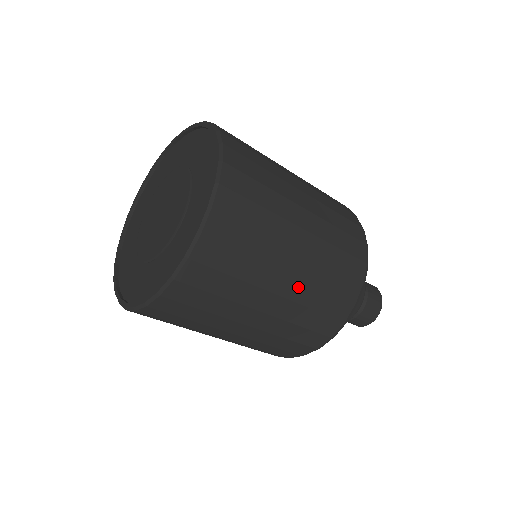
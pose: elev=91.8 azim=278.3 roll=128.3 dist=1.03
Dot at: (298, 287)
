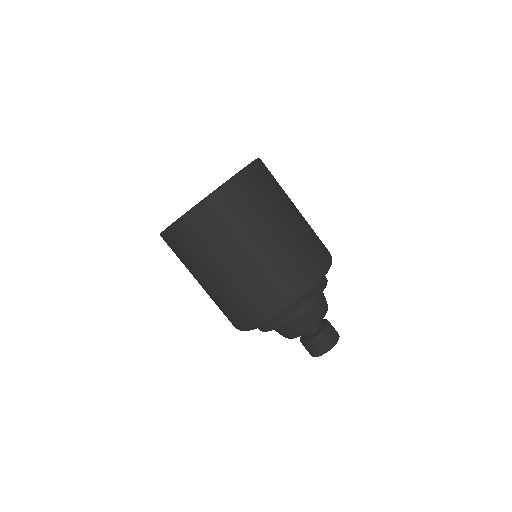
Dot at: (263, 258)
